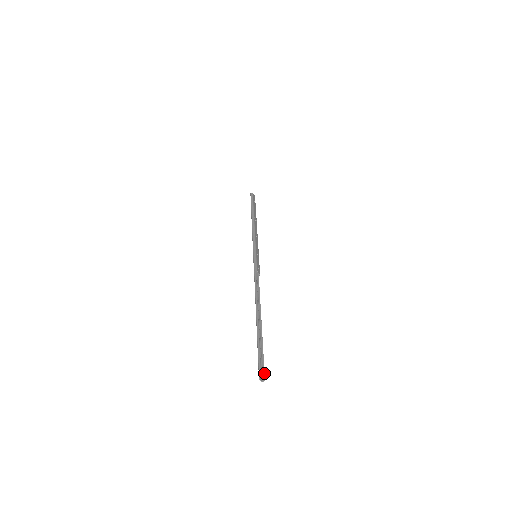
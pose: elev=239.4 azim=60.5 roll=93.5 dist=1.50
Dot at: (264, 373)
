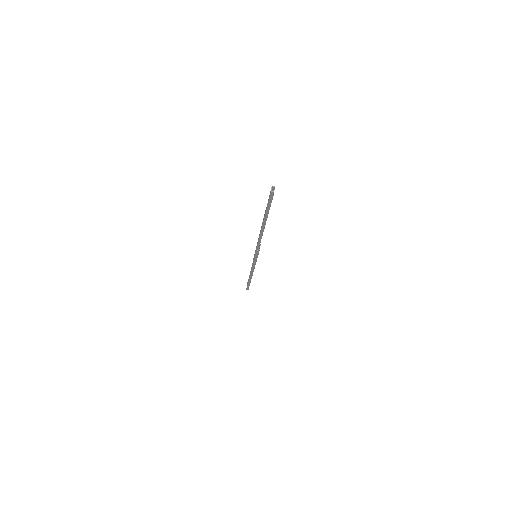
Dot at: occluded
